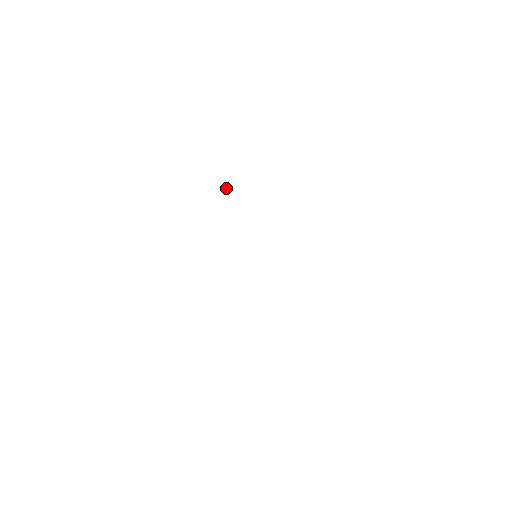
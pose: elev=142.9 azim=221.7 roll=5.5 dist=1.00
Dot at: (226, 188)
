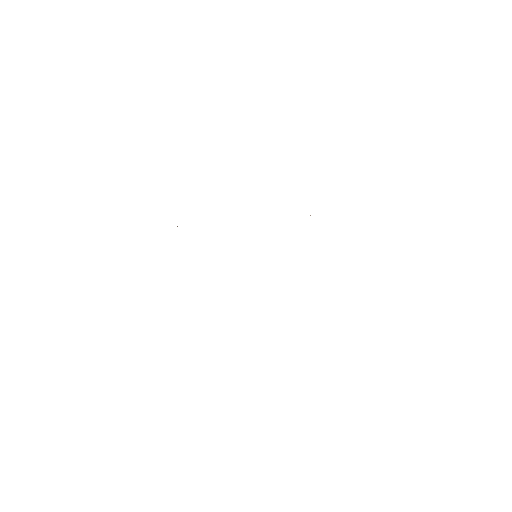
Dot at: occluded
